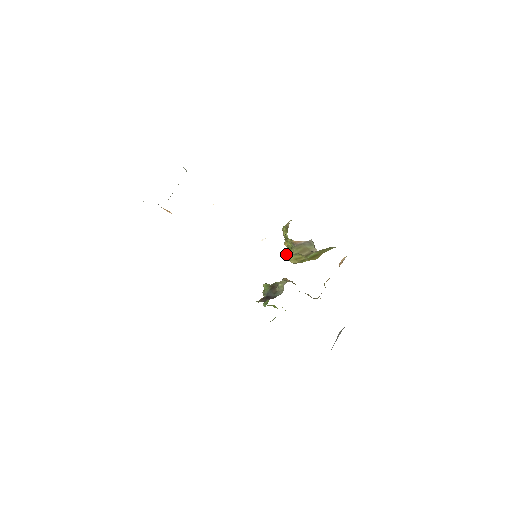
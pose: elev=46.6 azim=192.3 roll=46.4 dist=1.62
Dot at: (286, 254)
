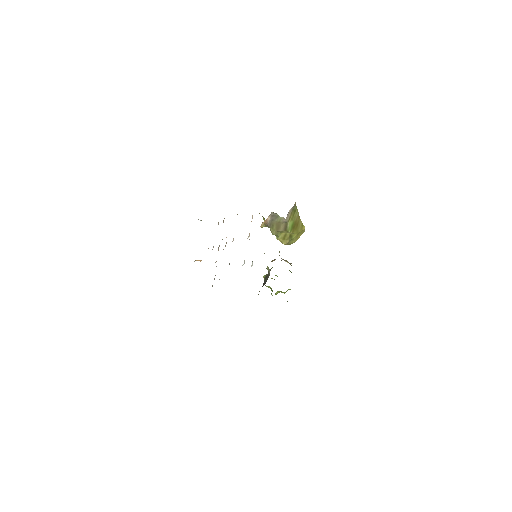
Dot at: occluded
